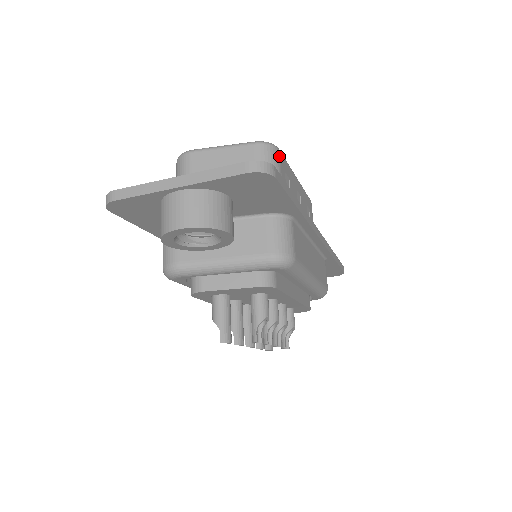
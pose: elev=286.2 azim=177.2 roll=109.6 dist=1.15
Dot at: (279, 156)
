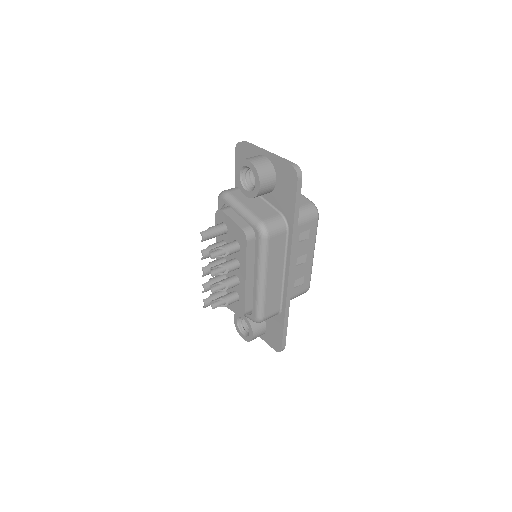
Dot at: (315, 218)
